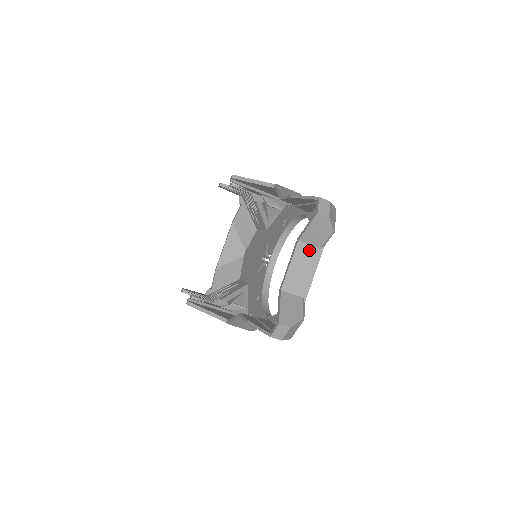
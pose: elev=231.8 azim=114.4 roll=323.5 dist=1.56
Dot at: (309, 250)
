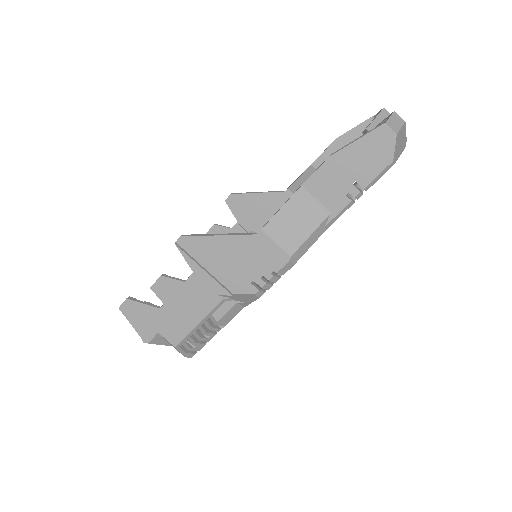
Dot at: occluded
